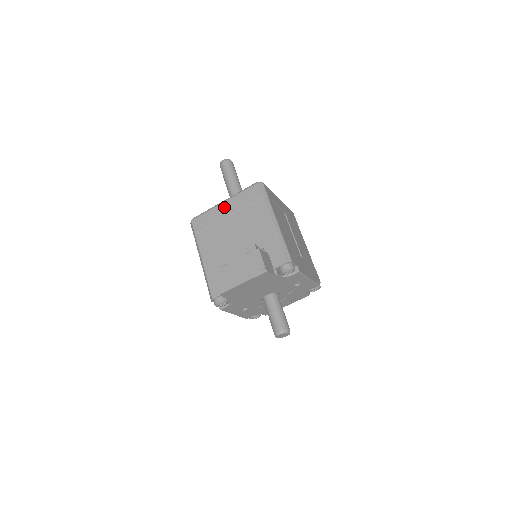
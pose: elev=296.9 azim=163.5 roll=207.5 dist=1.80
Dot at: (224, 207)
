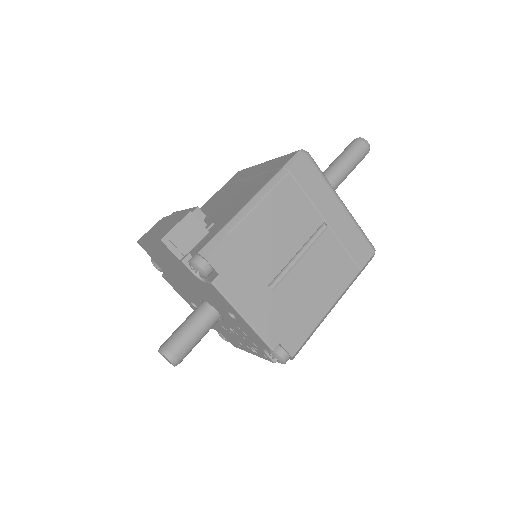
Dot at: (259, 167)
